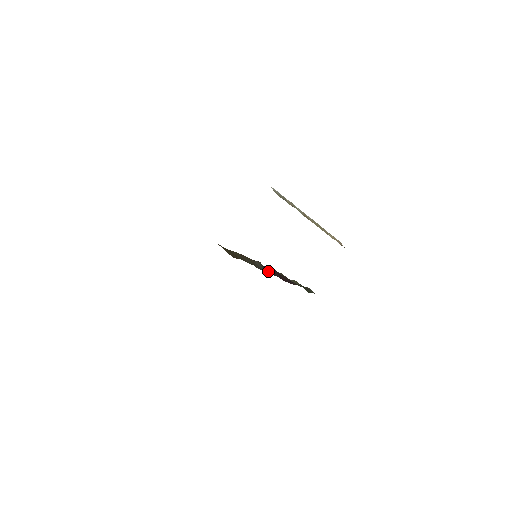
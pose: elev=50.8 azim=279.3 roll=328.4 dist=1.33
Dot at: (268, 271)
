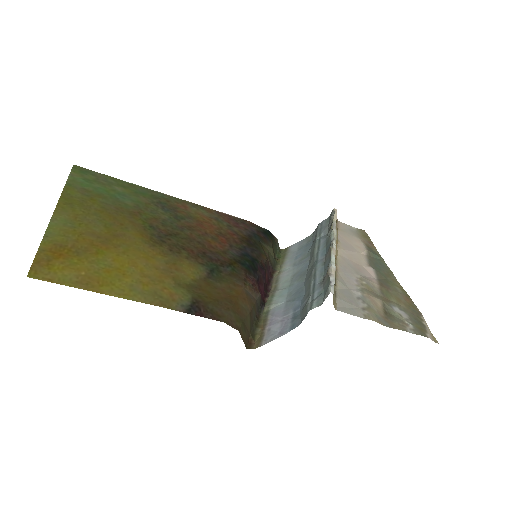
Dot at: (263, 306)
